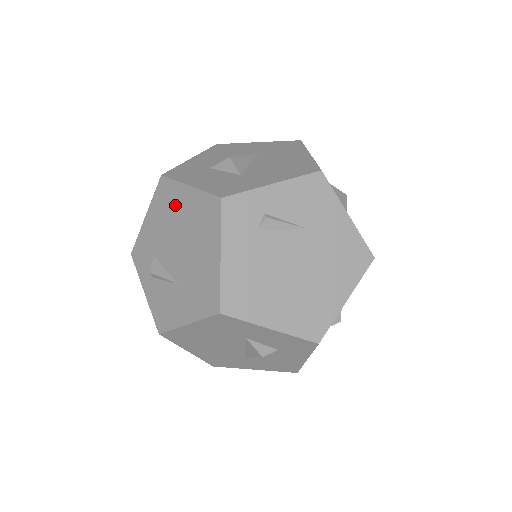
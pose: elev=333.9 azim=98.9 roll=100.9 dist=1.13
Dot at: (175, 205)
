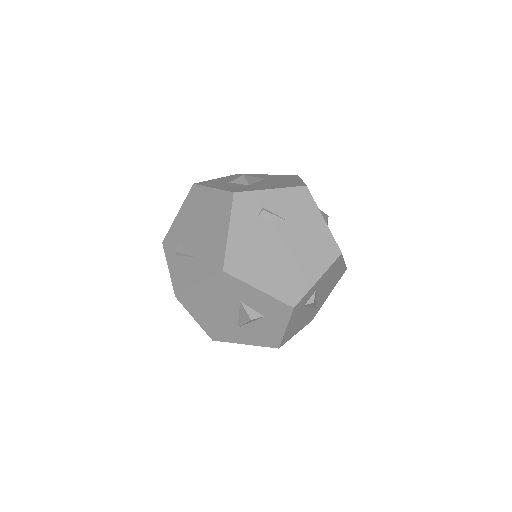
Dot at: (201, 202)
